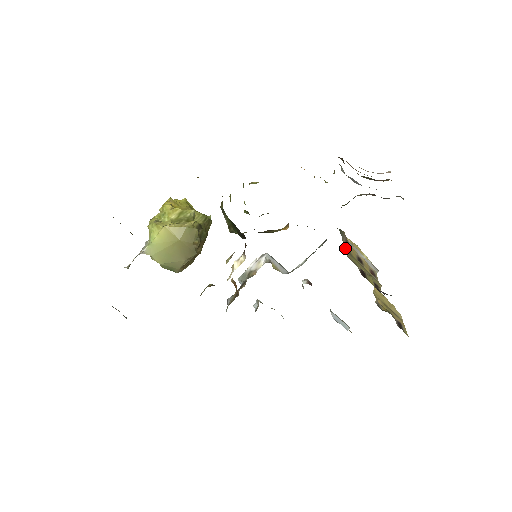
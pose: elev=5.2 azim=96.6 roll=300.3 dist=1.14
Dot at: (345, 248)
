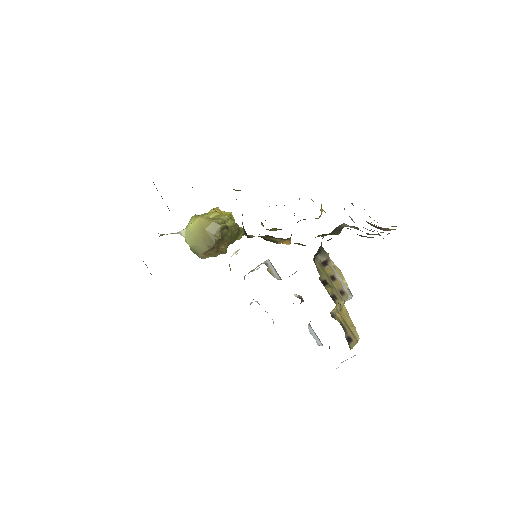
Dot at: (319, 261)
